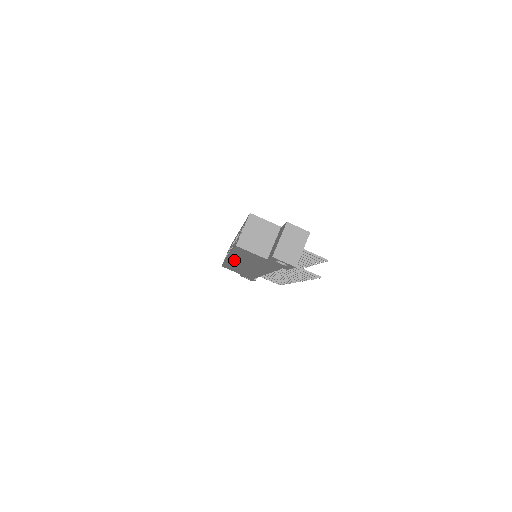
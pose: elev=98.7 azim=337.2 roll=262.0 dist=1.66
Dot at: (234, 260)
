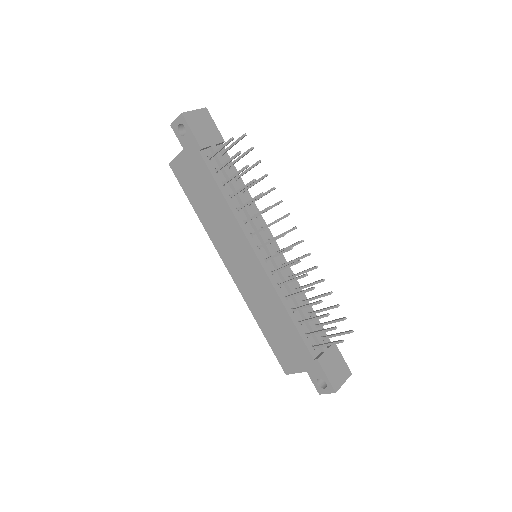
Dot at: (227, 259)
